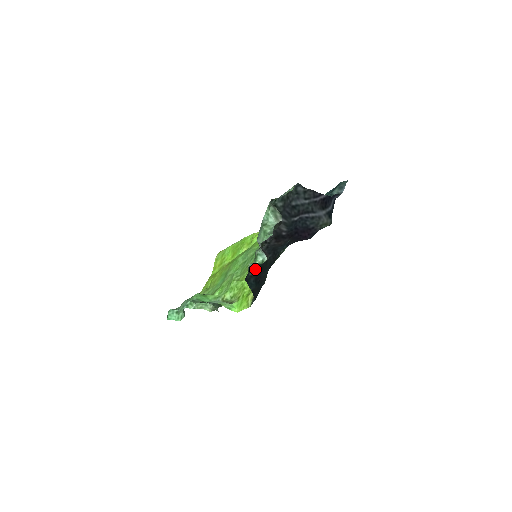
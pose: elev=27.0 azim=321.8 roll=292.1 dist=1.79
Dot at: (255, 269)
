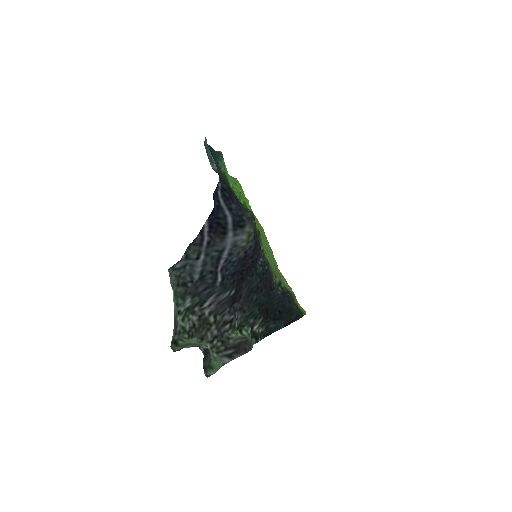
Dot at: (260, 325)
